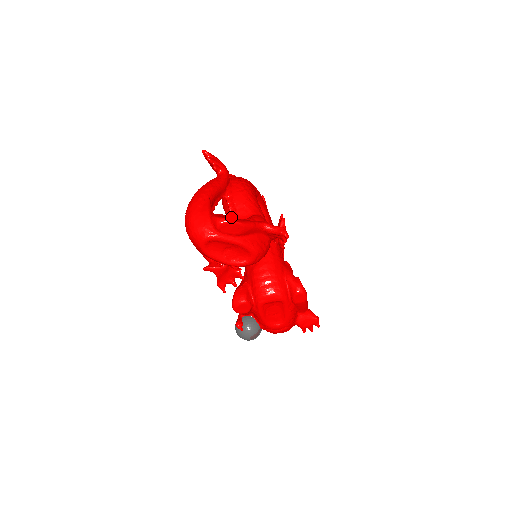
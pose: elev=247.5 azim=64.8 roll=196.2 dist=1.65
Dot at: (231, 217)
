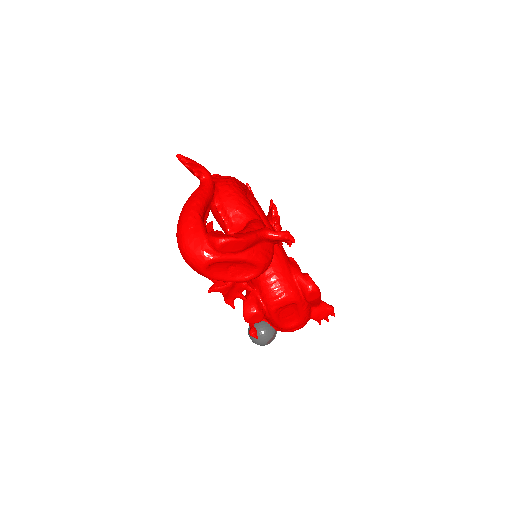
Dot at: (226, 227)
